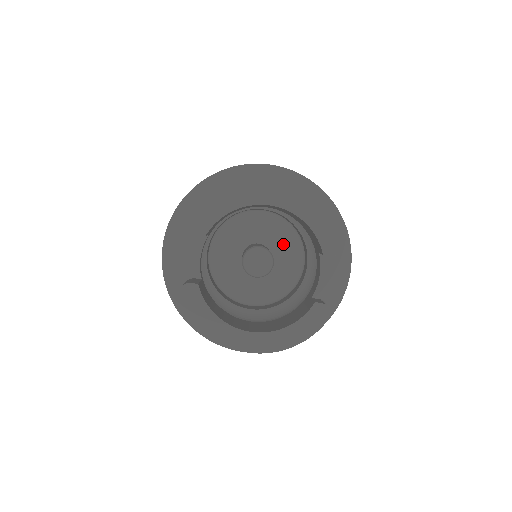
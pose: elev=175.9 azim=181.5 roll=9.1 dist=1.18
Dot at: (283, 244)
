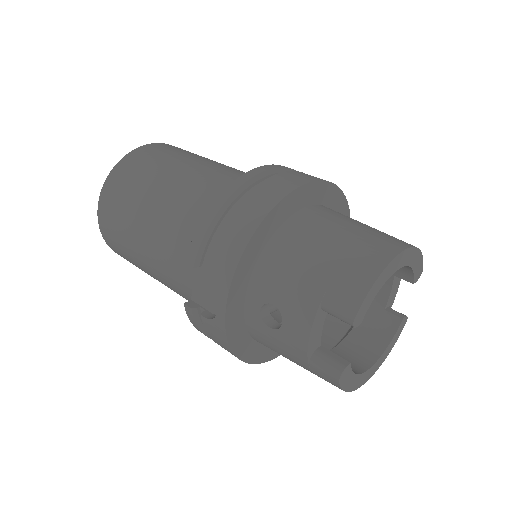
Dot at: occluded
